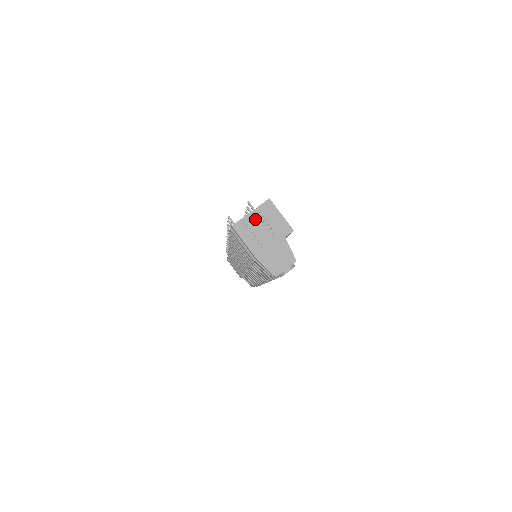
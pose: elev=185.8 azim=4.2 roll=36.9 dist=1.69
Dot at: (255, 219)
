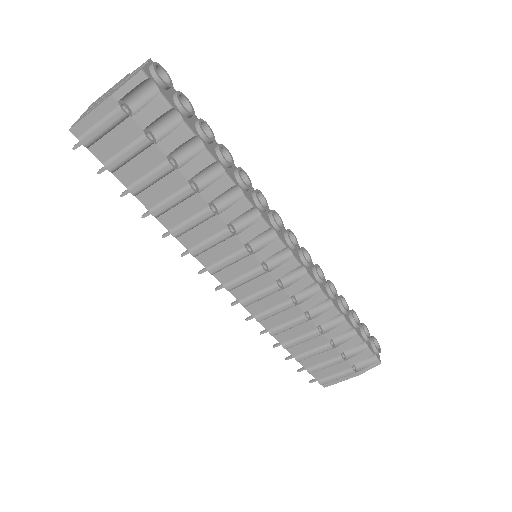
Dot at: (88, 110)
